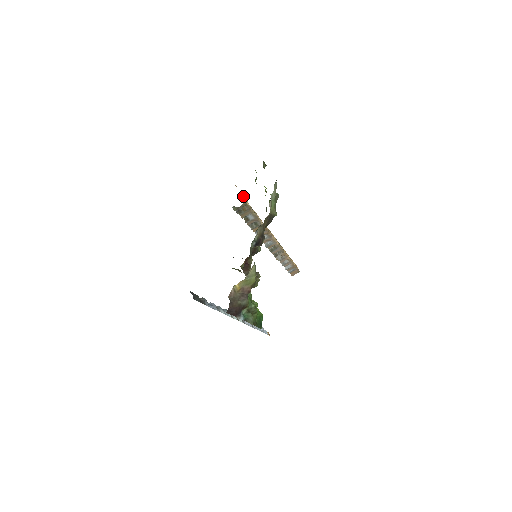
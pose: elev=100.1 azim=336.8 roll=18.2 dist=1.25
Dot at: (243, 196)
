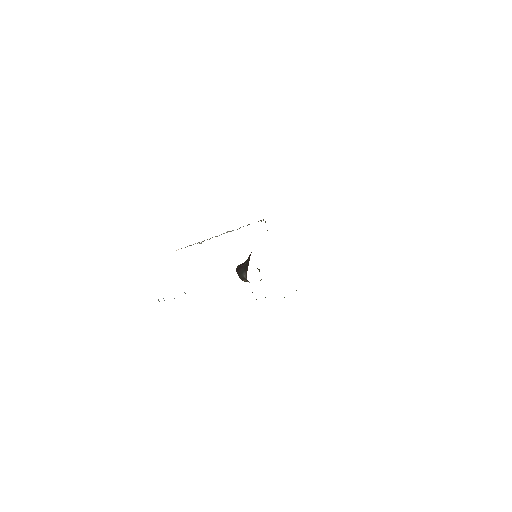
Dot at: occluded
